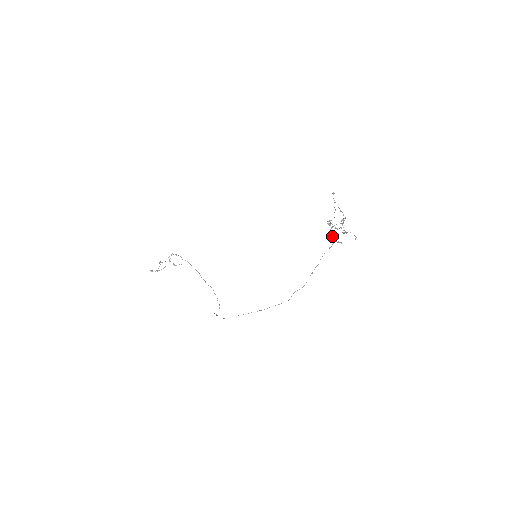
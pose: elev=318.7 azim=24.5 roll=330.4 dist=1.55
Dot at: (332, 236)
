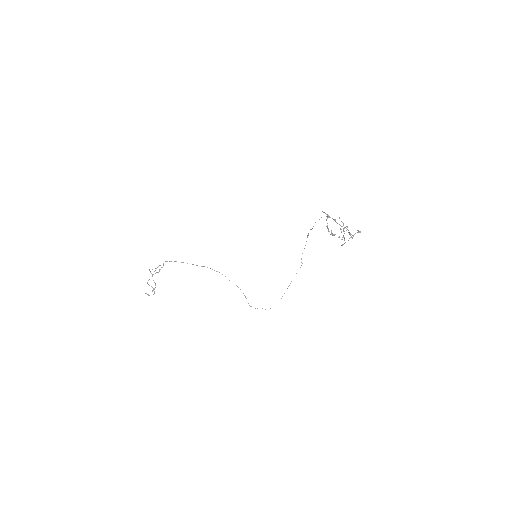
Dot at: (342, 245)
